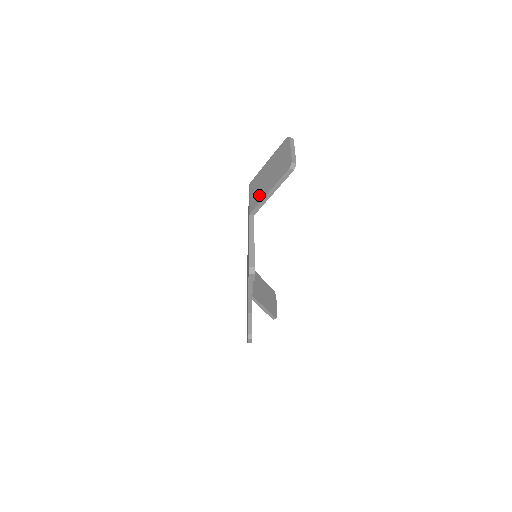
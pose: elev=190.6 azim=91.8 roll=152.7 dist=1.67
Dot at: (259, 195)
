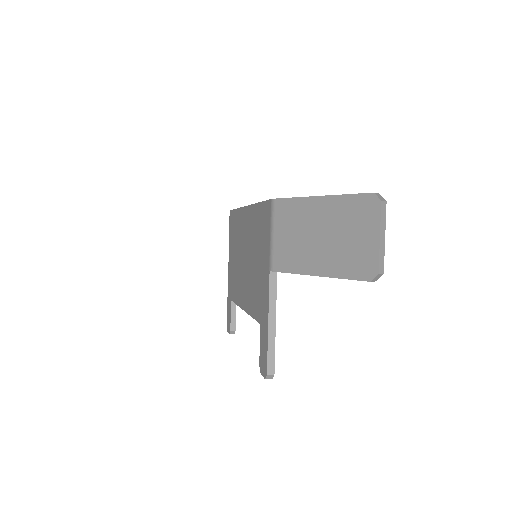
Dot at: (294, 257)
